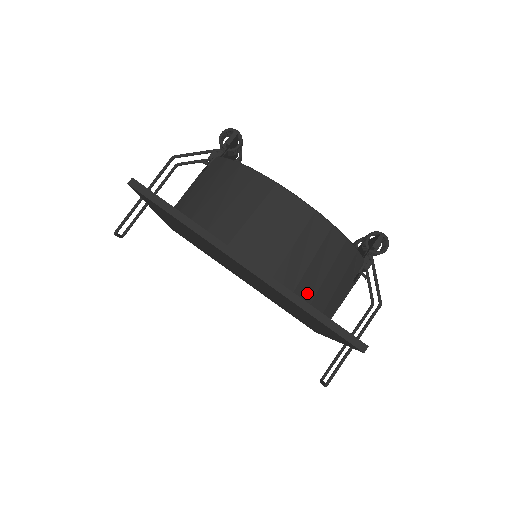
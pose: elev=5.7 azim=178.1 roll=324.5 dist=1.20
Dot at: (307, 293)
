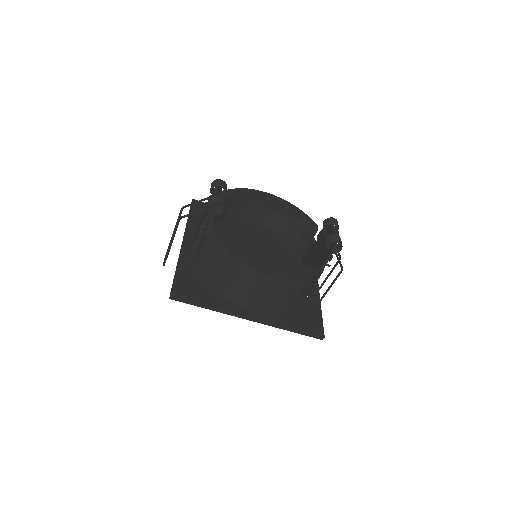
Dot at: (289, 307)
